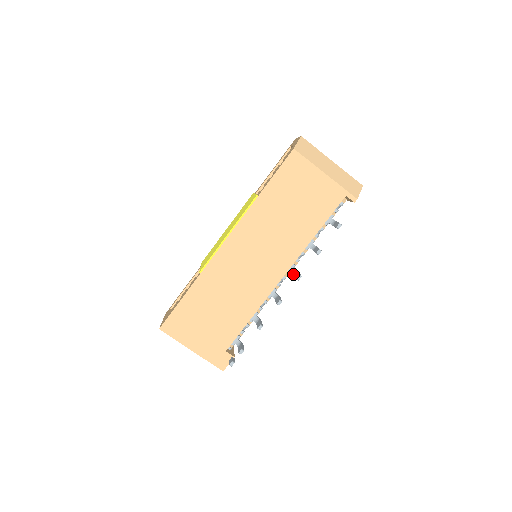
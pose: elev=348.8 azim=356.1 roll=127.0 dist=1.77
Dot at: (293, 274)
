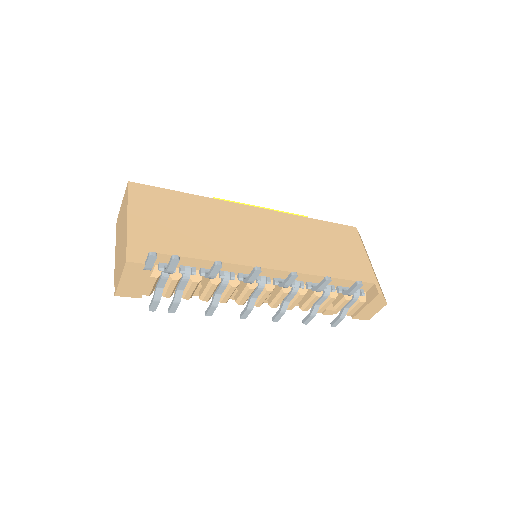
Dot at: (283, 282)
